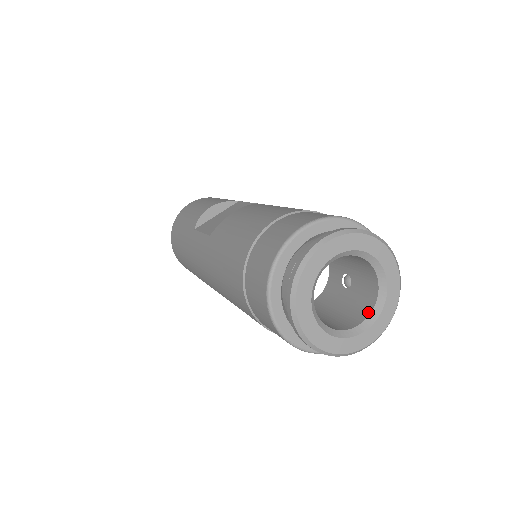
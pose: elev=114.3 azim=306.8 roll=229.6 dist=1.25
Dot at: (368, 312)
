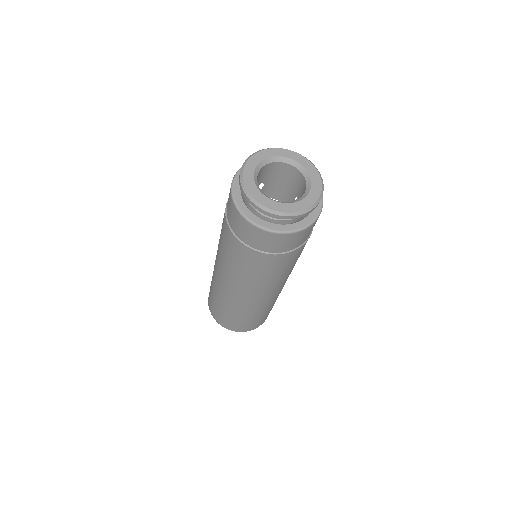
Dot at: (304, 194)
